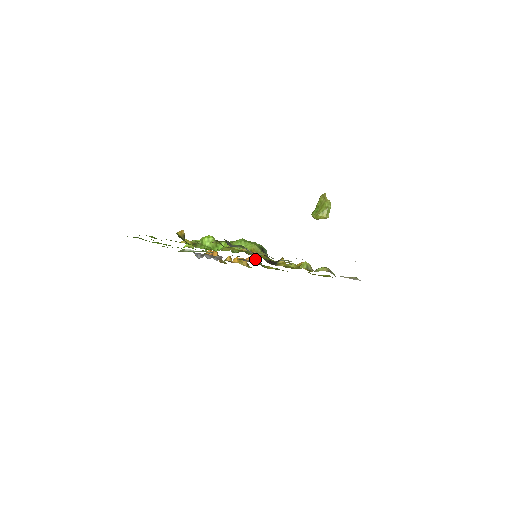
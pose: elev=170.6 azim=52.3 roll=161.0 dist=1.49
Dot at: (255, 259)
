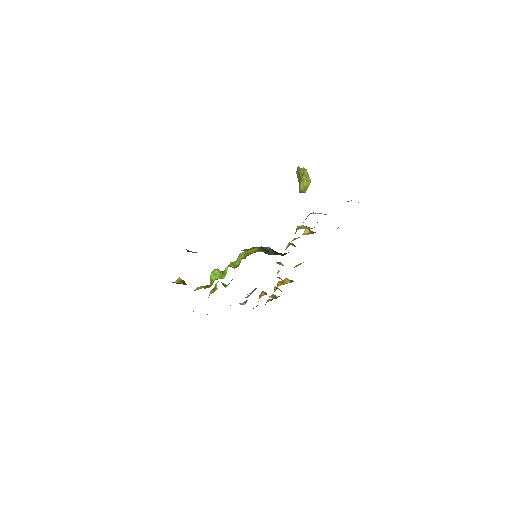
Dot at: occluded
